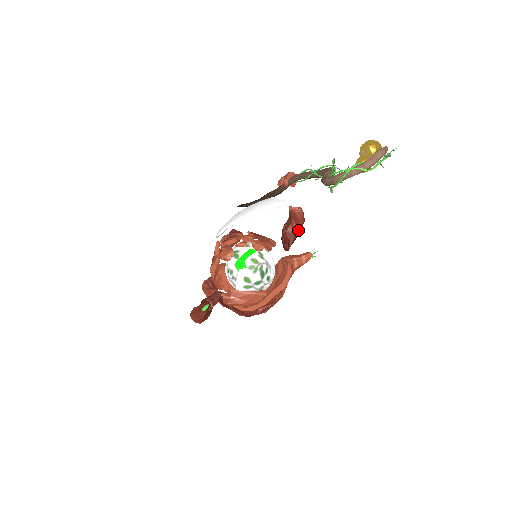
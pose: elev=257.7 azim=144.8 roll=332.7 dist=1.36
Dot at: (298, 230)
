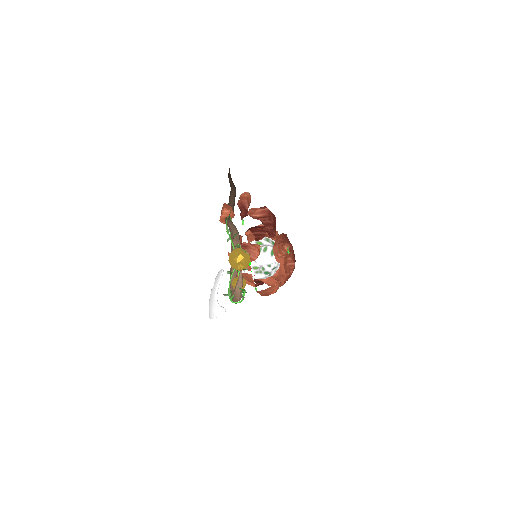
Dot at: (270, 220)
